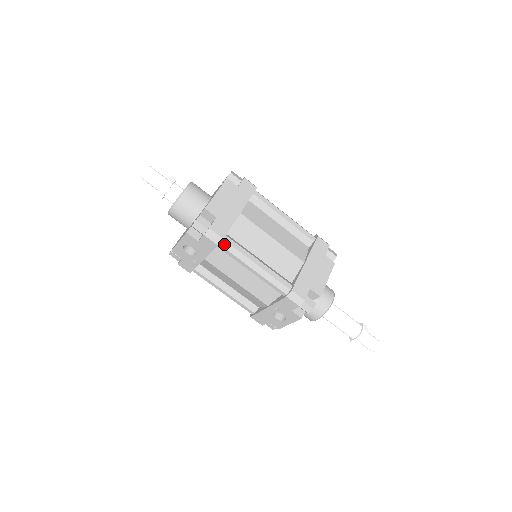
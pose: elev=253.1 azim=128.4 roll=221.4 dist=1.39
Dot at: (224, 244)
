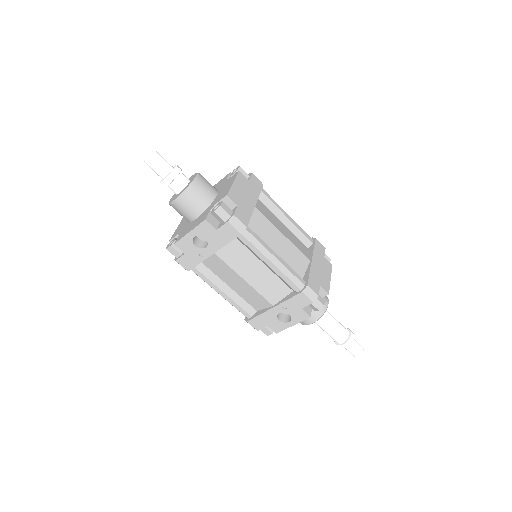
Dot at: (245, 233)
